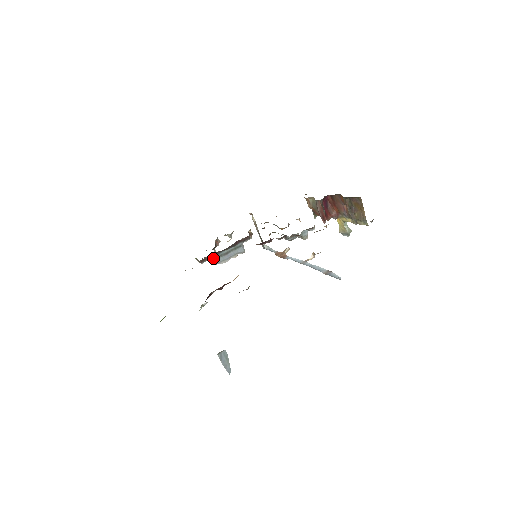
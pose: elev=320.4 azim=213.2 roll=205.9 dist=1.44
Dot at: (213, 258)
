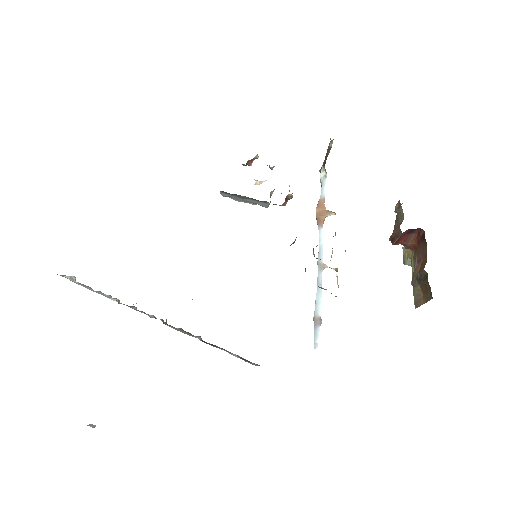
Dot at: occluded
